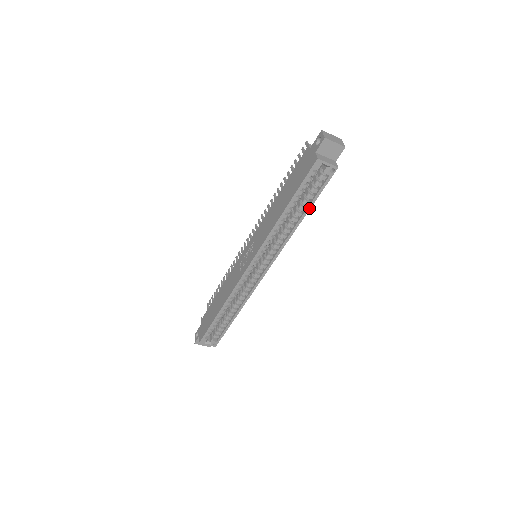
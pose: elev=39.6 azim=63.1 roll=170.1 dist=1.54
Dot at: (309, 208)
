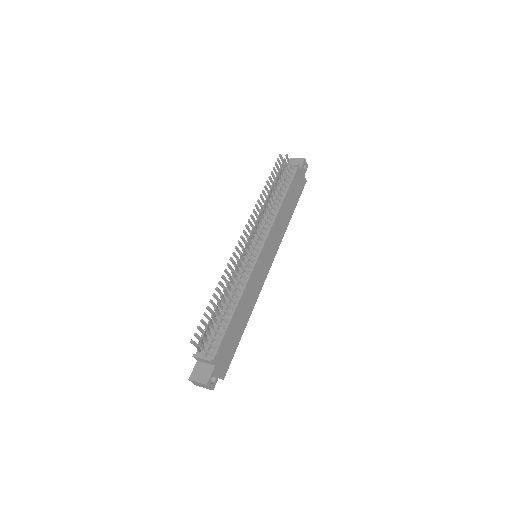
Dot at: (240, 337)
